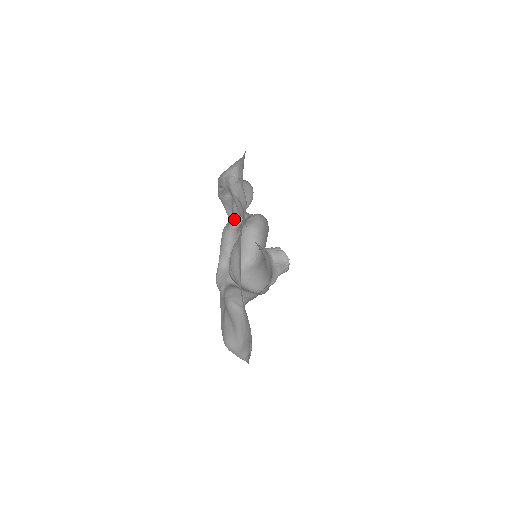
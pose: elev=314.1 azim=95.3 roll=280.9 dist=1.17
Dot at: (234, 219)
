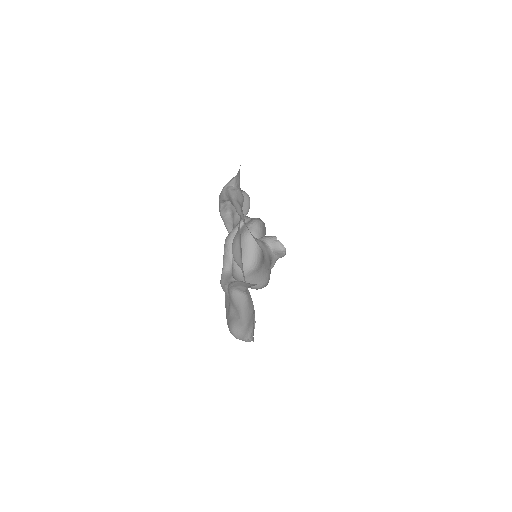
Dot at: occluded
